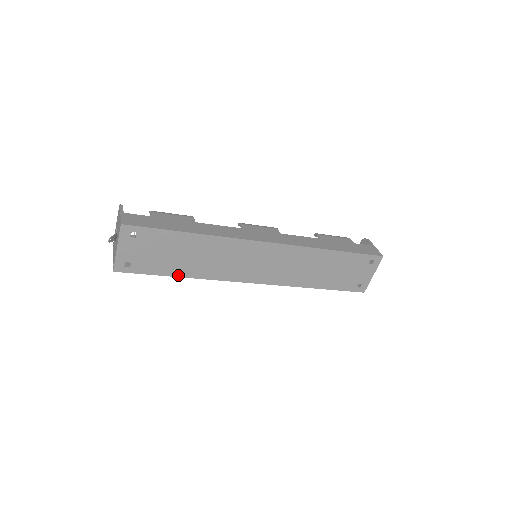
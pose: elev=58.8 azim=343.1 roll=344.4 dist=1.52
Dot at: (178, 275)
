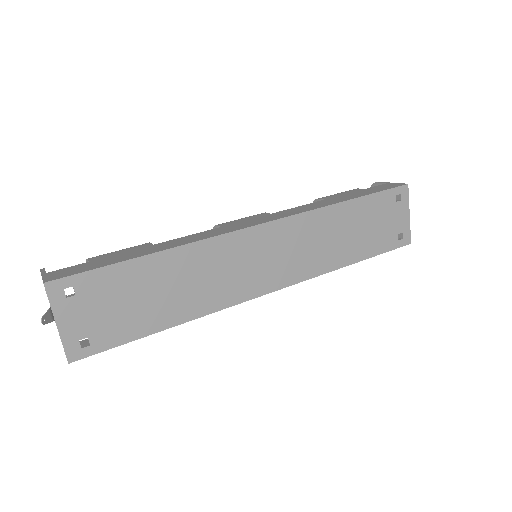
Dot at: (165, 326)
